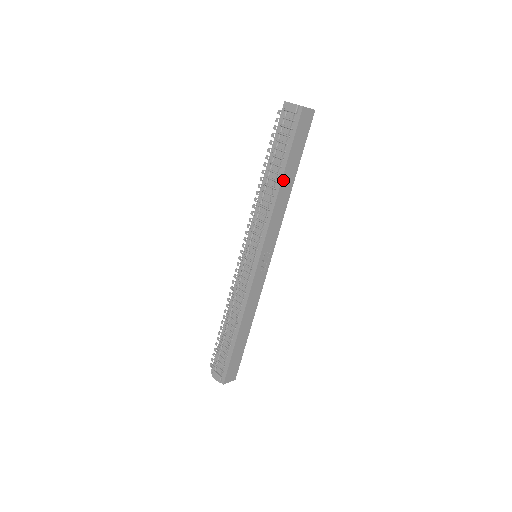
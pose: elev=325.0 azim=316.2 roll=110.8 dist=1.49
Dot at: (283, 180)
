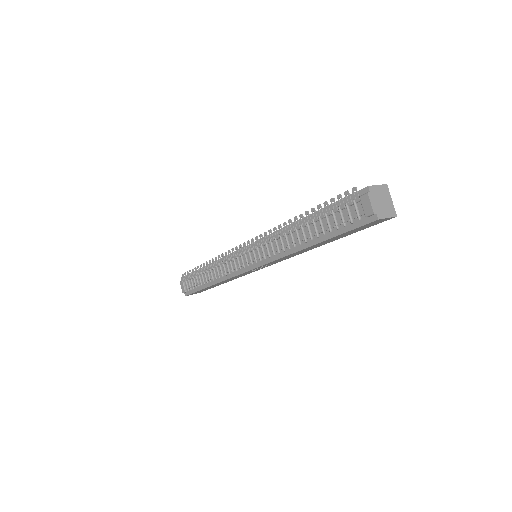
Dot at: (313, 245)
